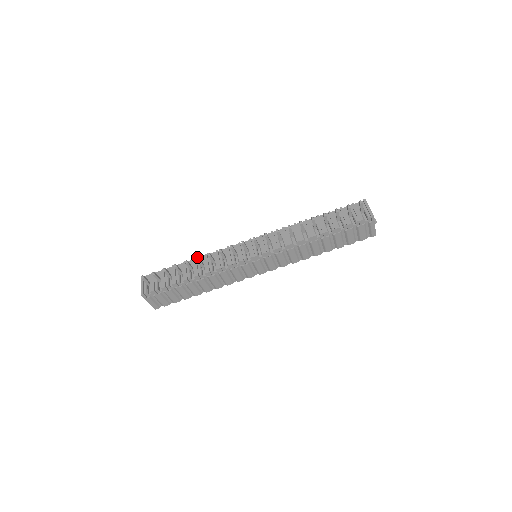
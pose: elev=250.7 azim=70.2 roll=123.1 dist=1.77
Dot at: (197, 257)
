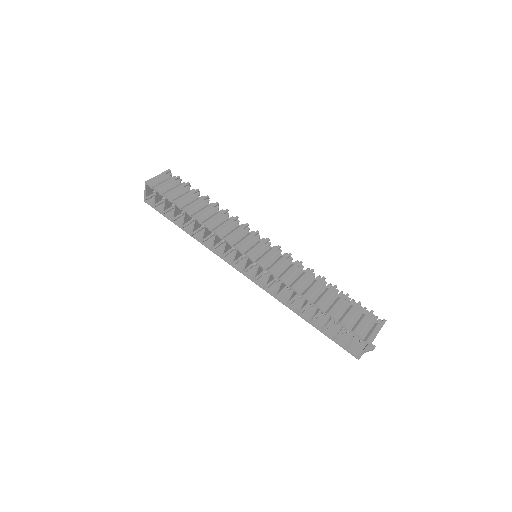
Dot at: occluded
